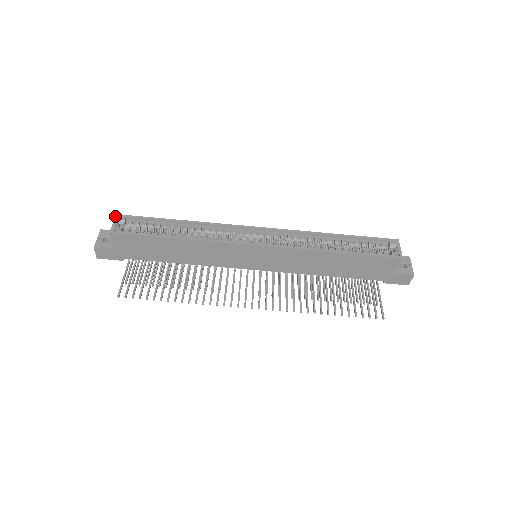
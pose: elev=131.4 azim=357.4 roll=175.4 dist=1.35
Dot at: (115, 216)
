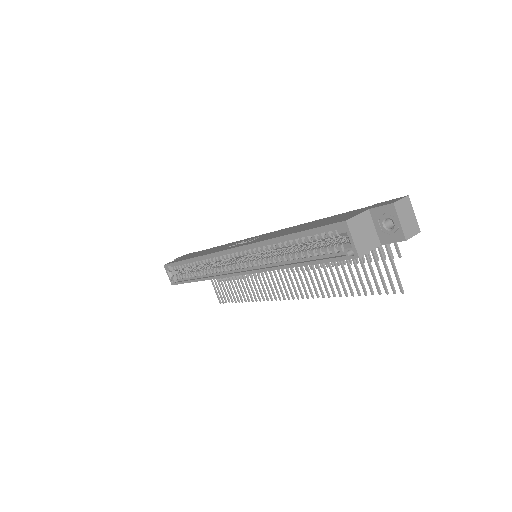
Dot at: occluded
